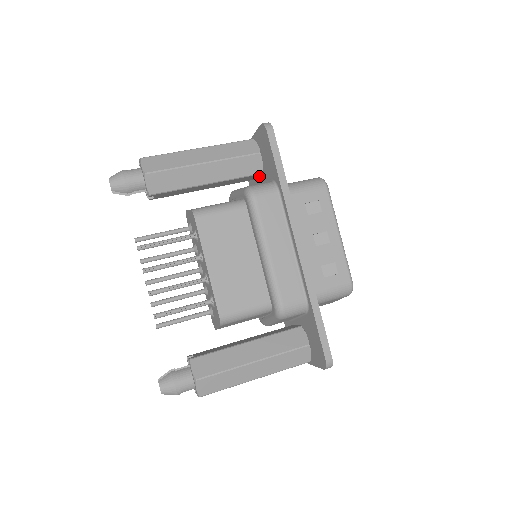
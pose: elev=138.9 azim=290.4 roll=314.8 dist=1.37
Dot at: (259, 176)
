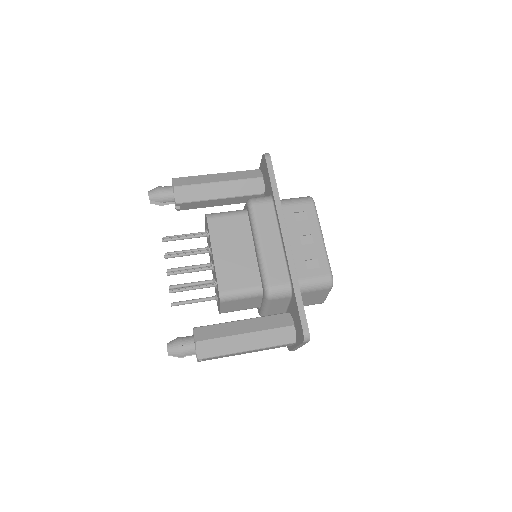
Dot at: occluded
